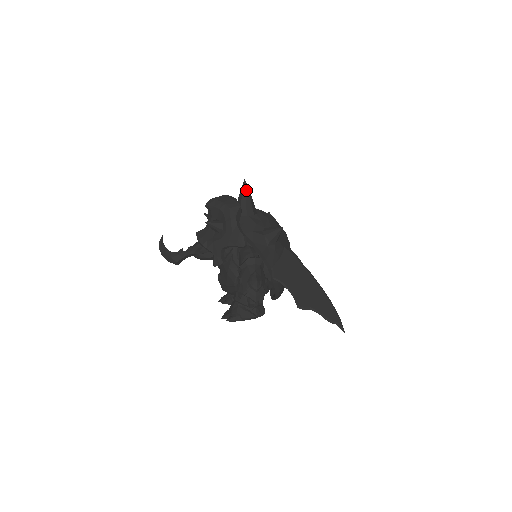
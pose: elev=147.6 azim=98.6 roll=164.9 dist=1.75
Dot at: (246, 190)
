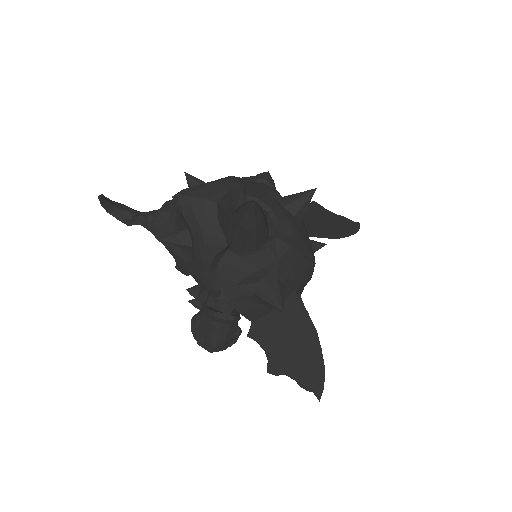
Dot at: (251, 217)
